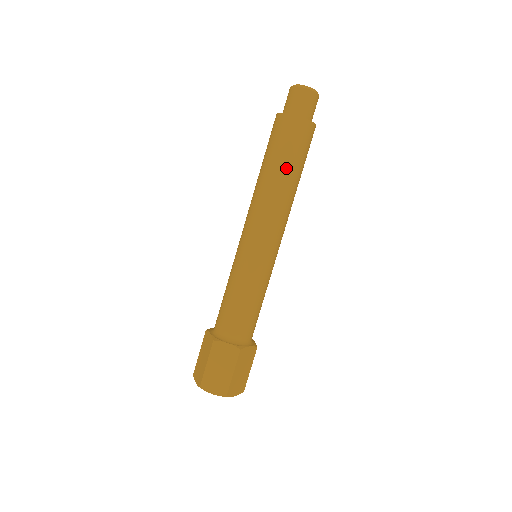
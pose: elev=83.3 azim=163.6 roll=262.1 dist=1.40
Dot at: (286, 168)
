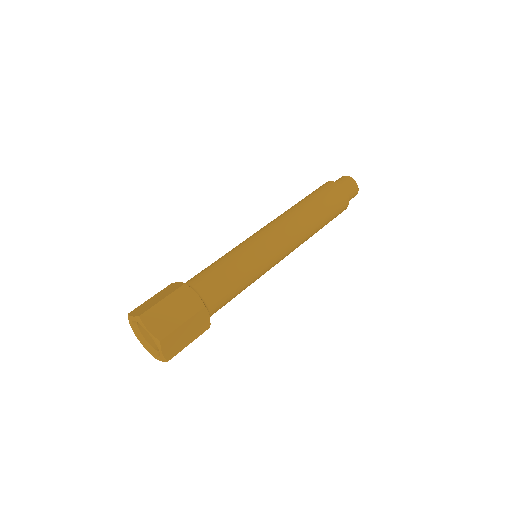
Dot at: (320, 210)
